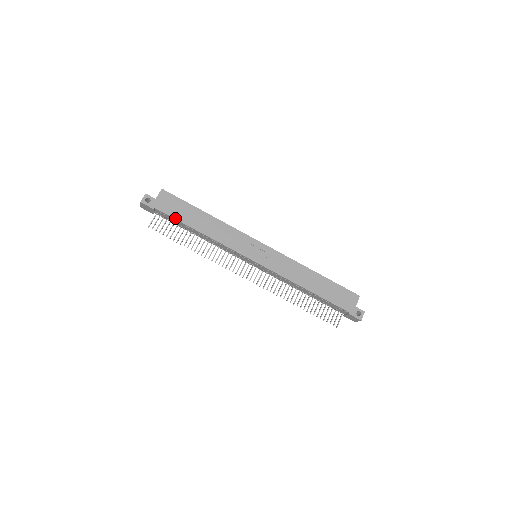
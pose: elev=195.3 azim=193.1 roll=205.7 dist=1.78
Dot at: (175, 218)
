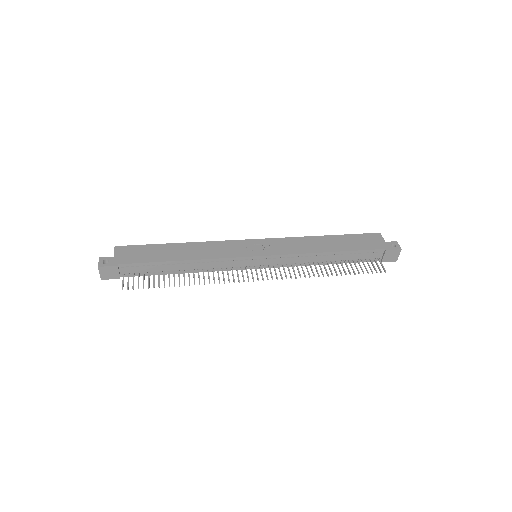
Dot at: (147, 262)
